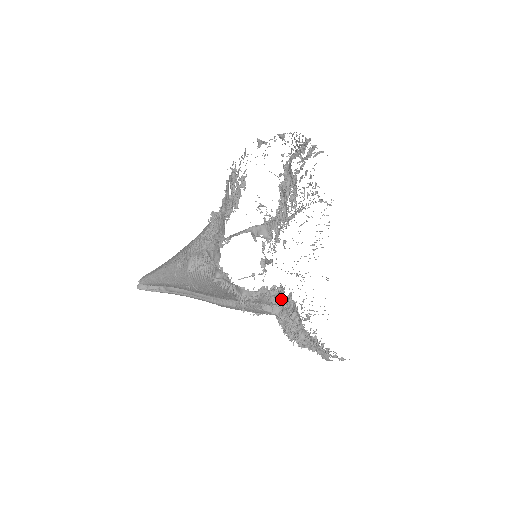
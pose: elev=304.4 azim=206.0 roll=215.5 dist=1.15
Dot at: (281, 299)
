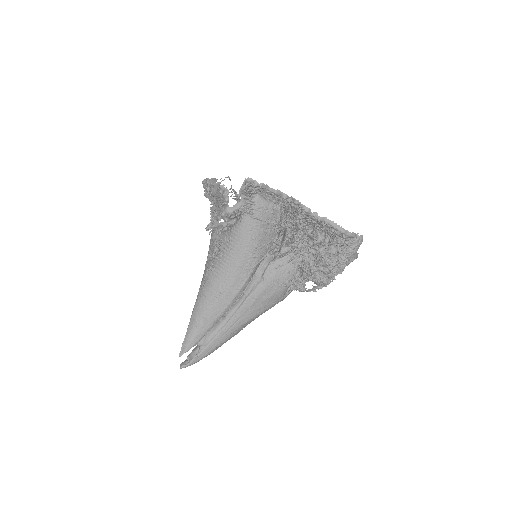
Dot at: (281, 216)
